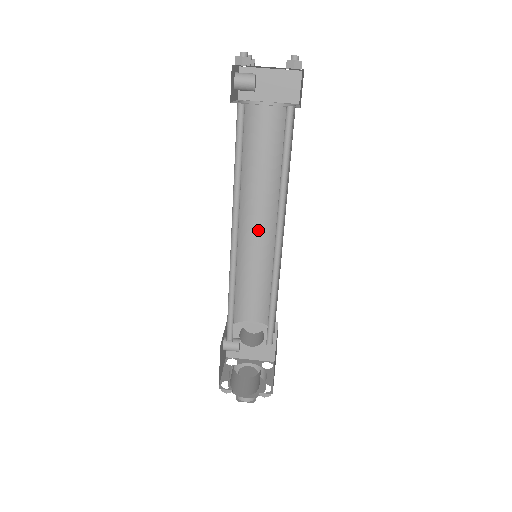
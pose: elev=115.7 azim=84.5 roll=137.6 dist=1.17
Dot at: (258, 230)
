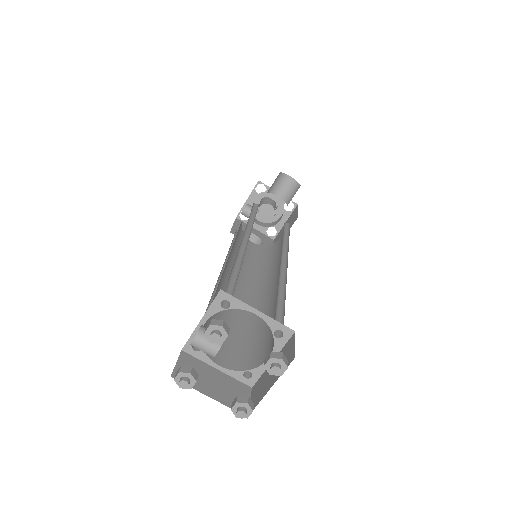
Dot at: occluded
